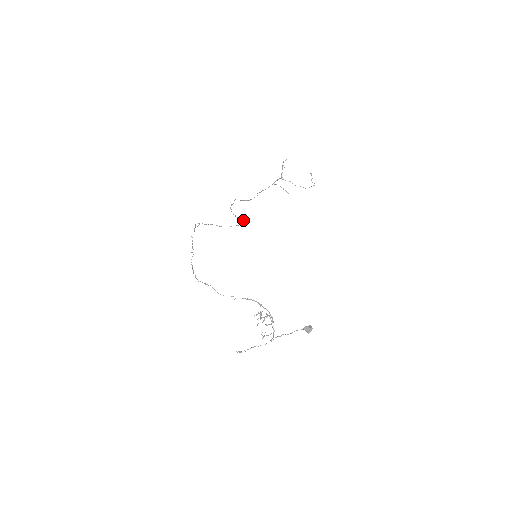
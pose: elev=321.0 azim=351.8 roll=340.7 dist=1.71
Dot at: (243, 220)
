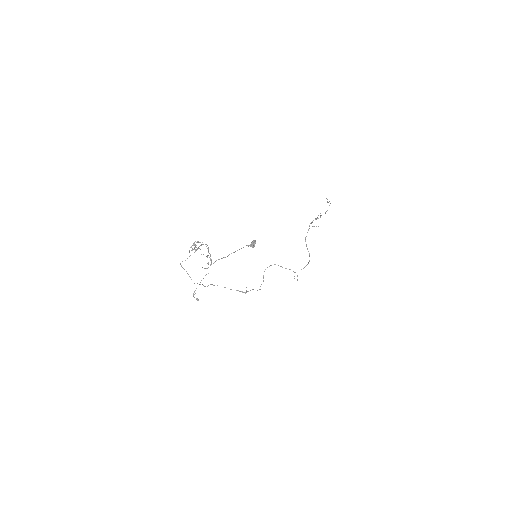
Dot at: occluded
